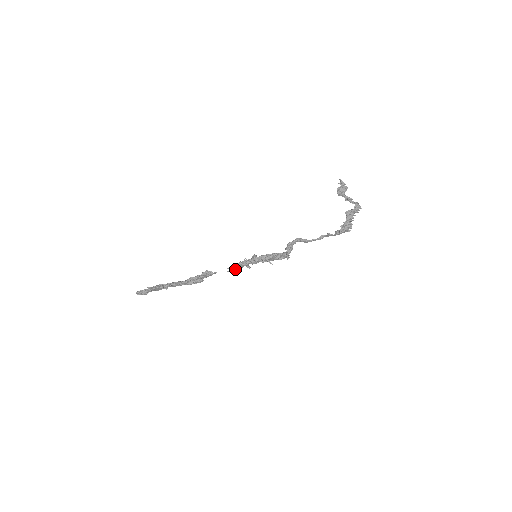
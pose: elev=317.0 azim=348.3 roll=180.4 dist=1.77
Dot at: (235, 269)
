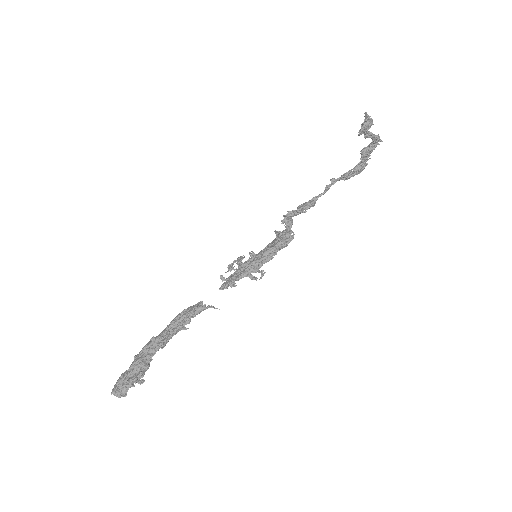
Dot at: (234, 286)
